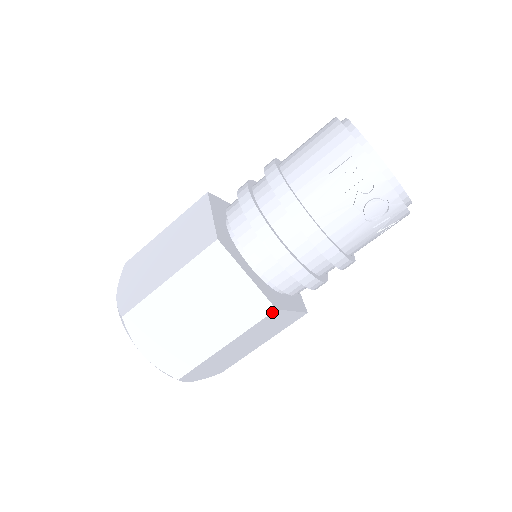
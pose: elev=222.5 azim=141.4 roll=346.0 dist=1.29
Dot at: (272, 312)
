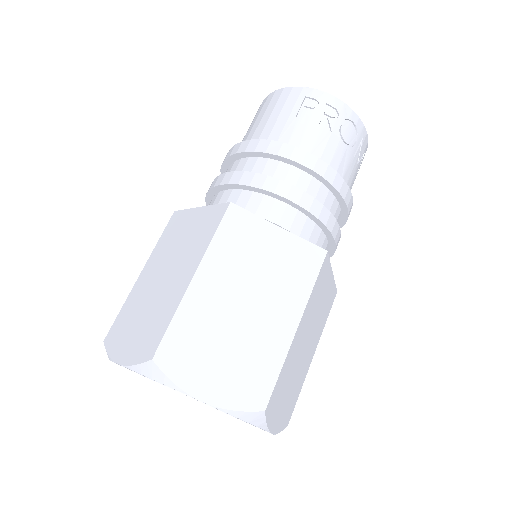
Dot at: (325, 257)
